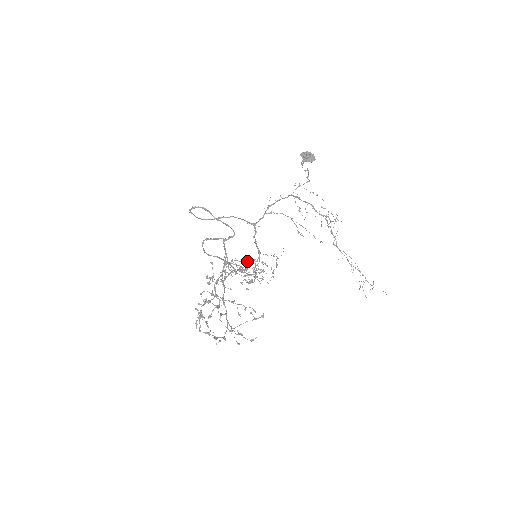
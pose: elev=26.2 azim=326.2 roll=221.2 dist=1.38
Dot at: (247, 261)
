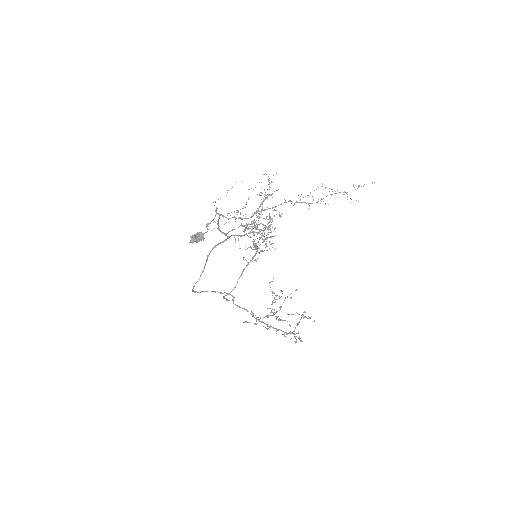
Dot at: occluded
